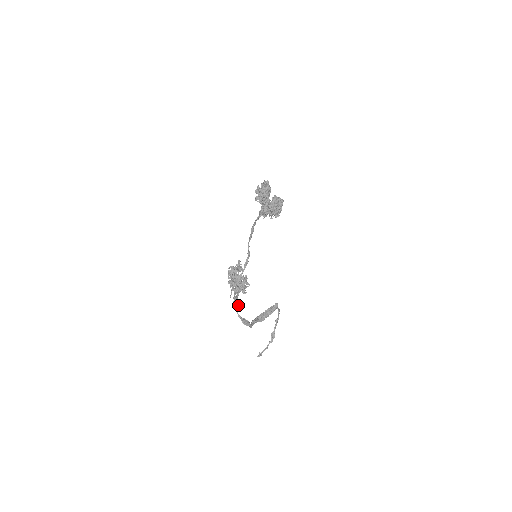
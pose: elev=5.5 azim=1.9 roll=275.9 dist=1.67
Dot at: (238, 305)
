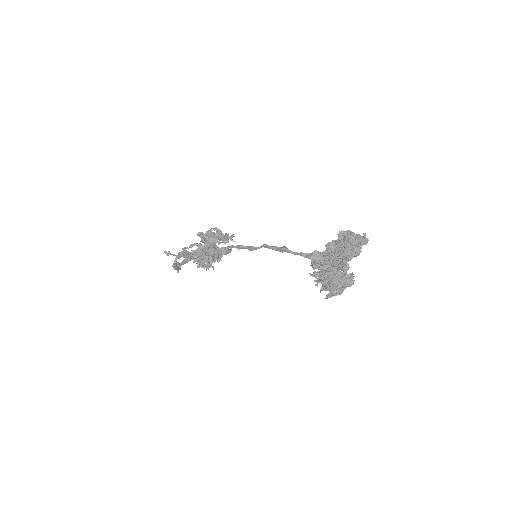
Dot at: (185, 257)
